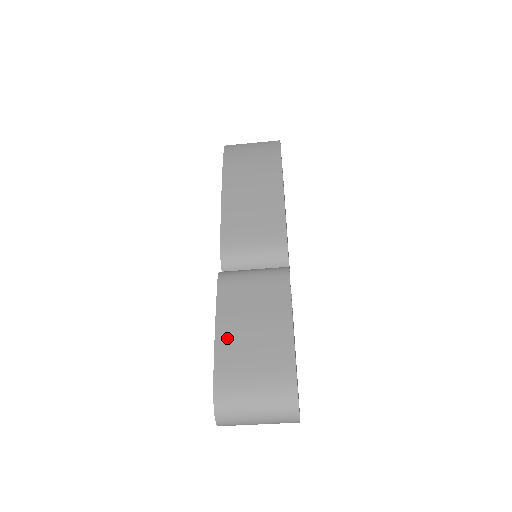
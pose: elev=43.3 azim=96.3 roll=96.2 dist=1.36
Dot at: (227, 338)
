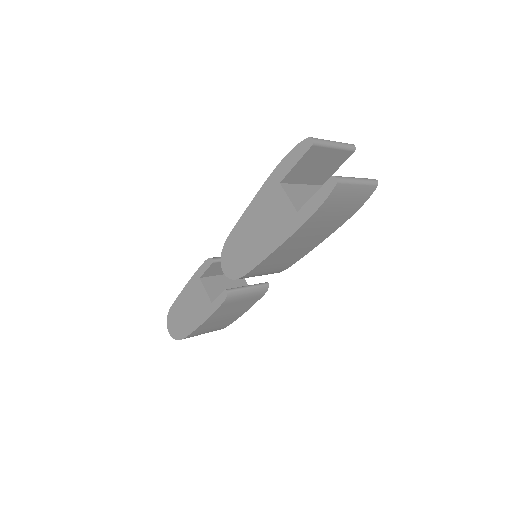
Dot at: (206, 325)
